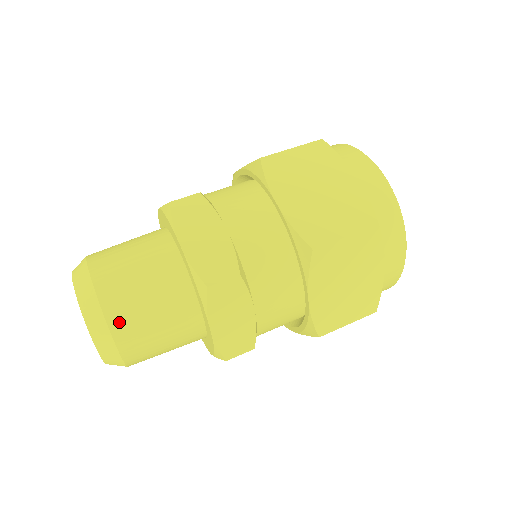
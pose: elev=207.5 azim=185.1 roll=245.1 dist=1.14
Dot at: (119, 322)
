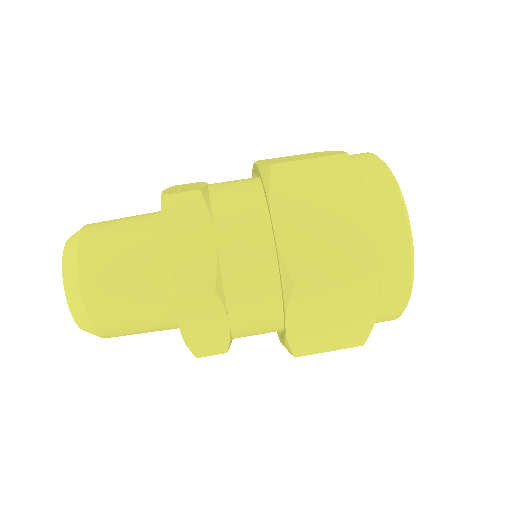
Dot at: (95, 304)
